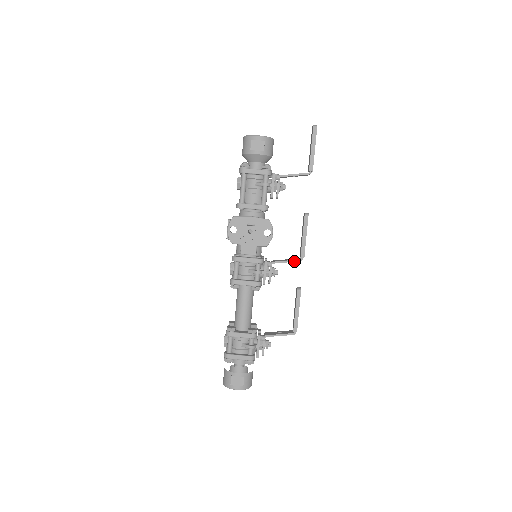
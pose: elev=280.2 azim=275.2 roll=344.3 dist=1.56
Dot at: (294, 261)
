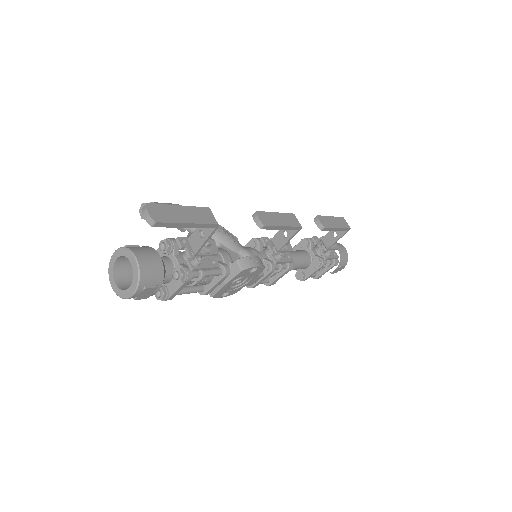
Dot at: occluded
